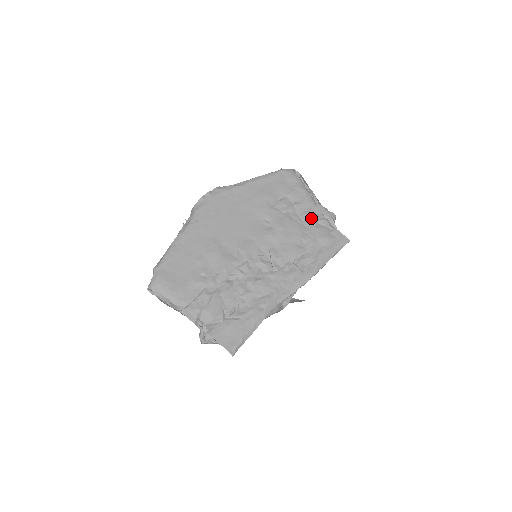
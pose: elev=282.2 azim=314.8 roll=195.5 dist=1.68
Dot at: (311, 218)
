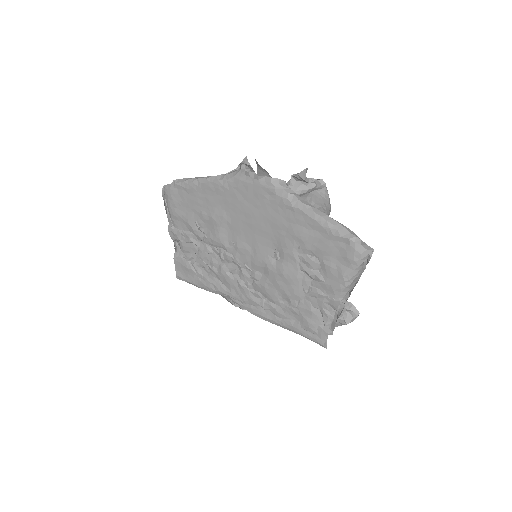
Dot at: (318, 300)
